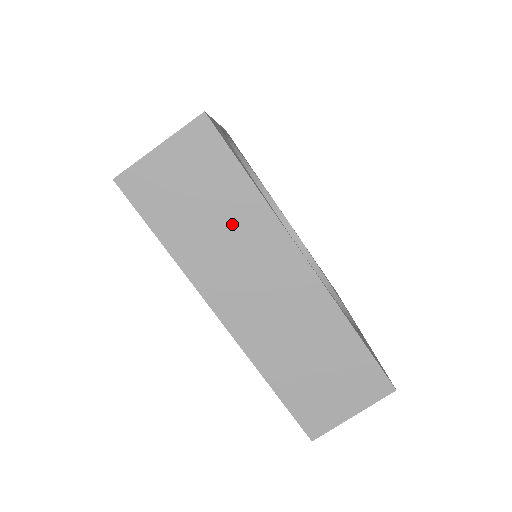
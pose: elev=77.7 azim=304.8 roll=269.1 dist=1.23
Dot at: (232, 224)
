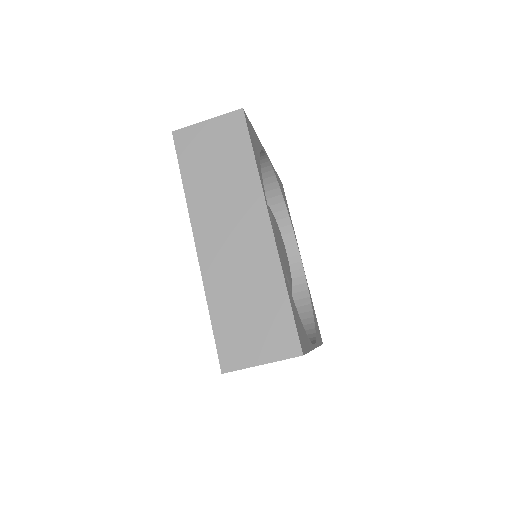
Dot at: occluded
